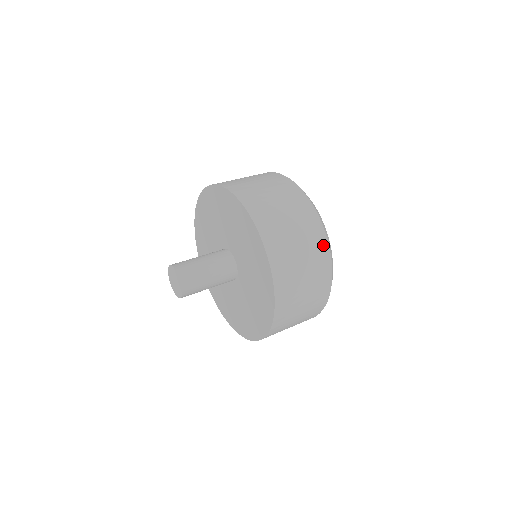
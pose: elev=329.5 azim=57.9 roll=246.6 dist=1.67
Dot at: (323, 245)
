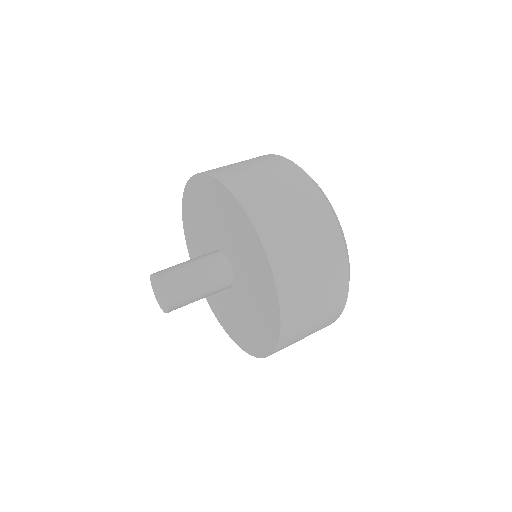
Dot at: (332, 228)
